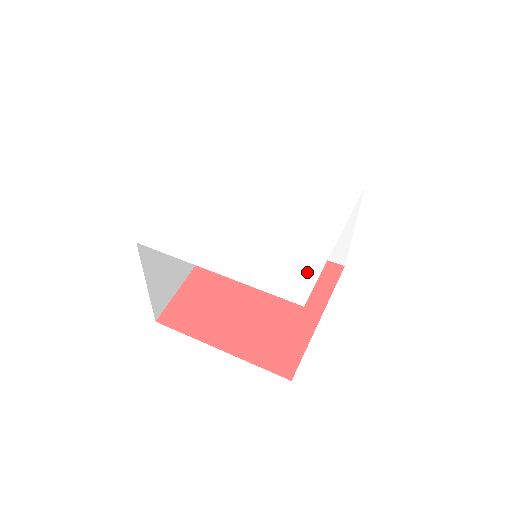
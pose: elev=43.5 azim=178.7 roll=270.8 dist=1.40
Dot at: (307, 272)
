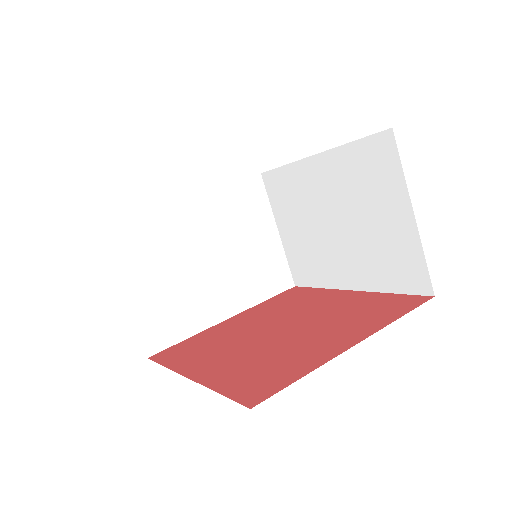
Dot at: occluded
